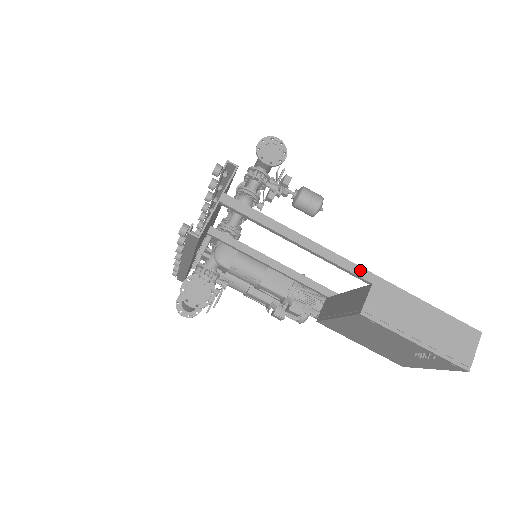
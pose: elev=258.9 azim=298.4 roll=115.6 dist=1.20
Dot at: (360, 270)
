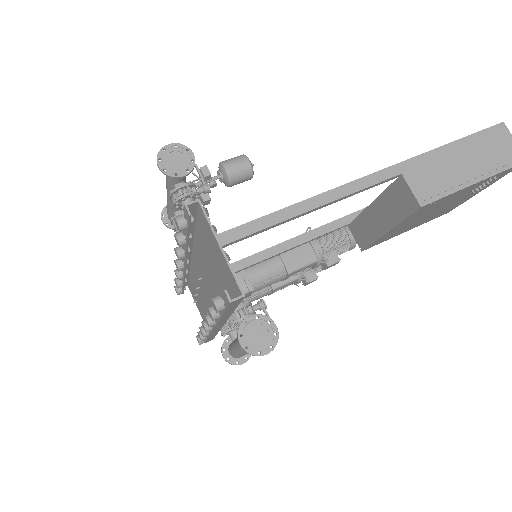
Dot at: (382, 174)
